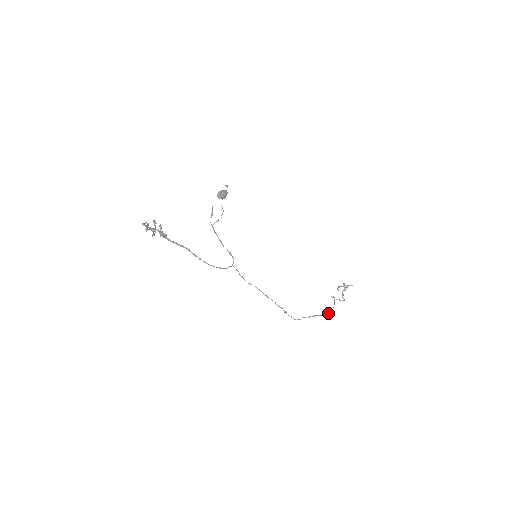
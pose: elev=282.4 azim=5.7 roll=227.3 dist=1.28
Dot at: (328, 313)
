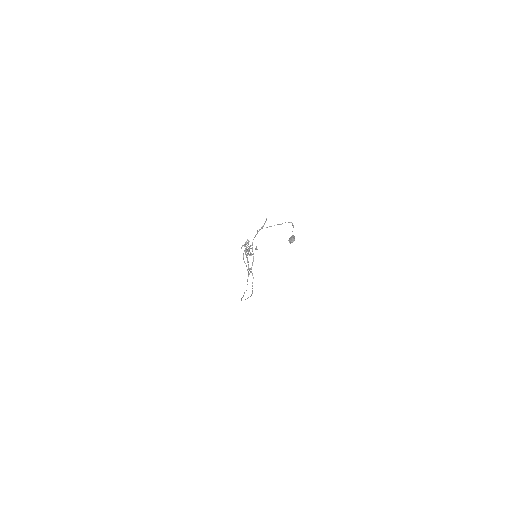
Dot at: occluded
